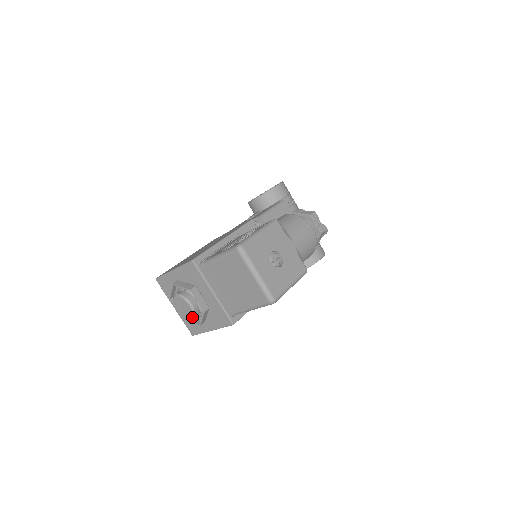
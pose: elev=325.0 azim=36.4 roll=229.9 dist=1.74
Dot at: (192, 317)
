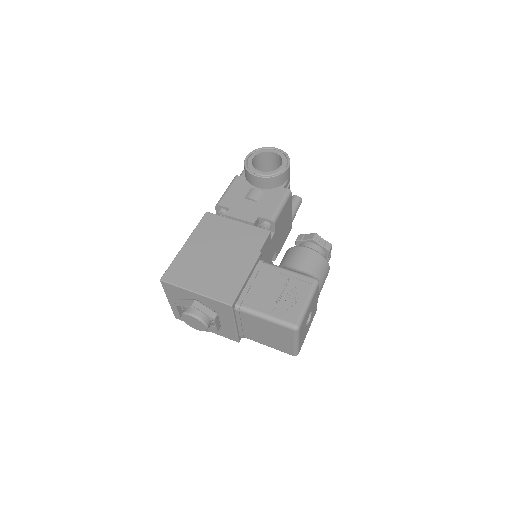
Dot at: (200, 330)
